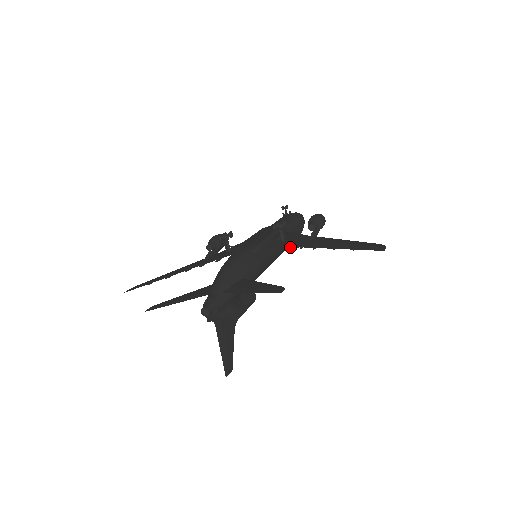
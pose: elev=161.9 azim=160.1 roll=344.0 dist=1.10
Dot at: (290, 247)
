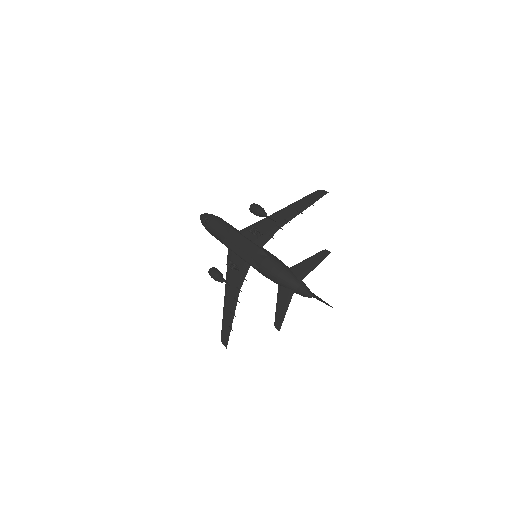
Dot at: occluded
